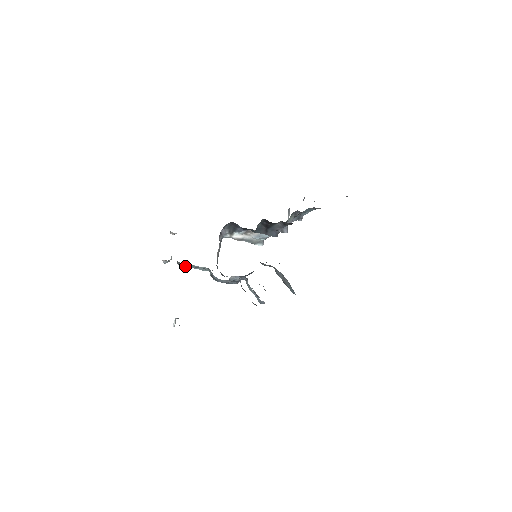
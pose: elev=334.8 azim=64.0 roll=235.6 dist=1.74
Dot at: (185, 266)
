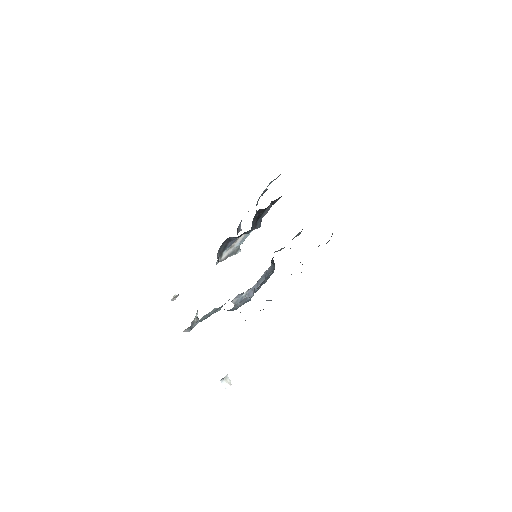
Dot at: occluded
